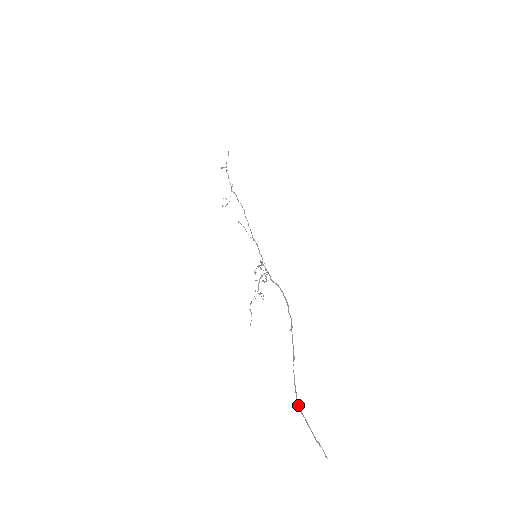
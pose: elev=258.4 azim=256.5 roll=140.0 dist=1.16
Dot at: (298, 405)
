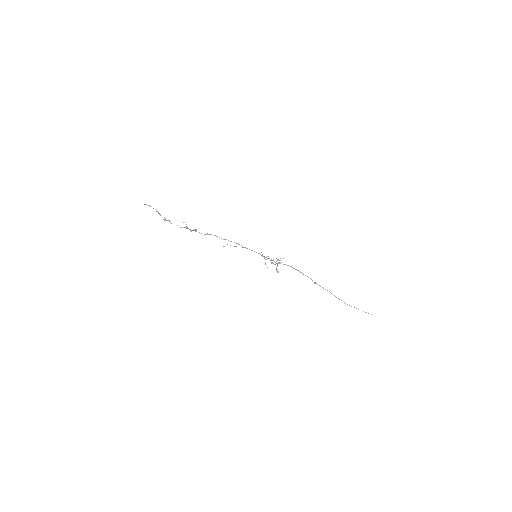
Dot at: occluded
